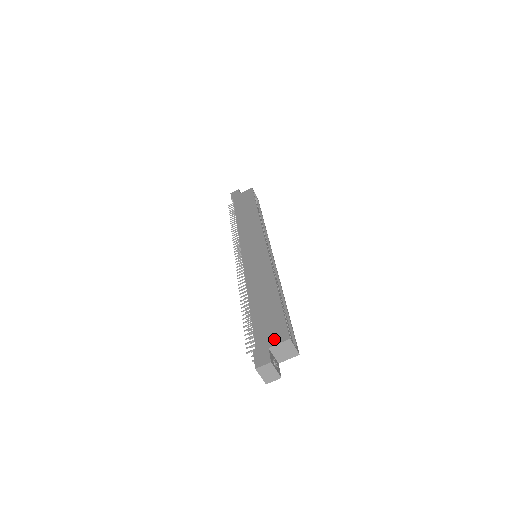
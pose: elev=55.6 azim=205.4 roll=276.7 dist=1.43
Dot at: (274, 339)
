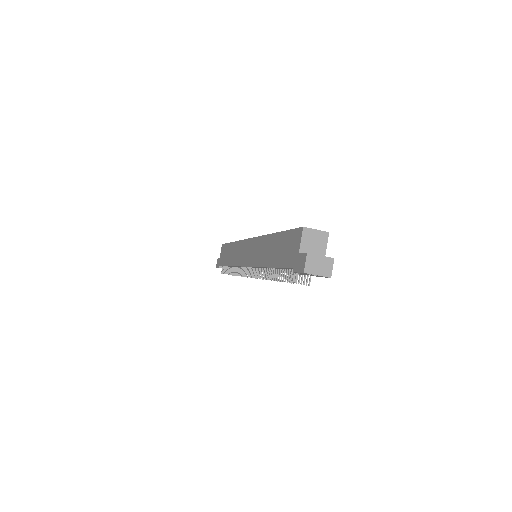
Dot at: (296, 245)
